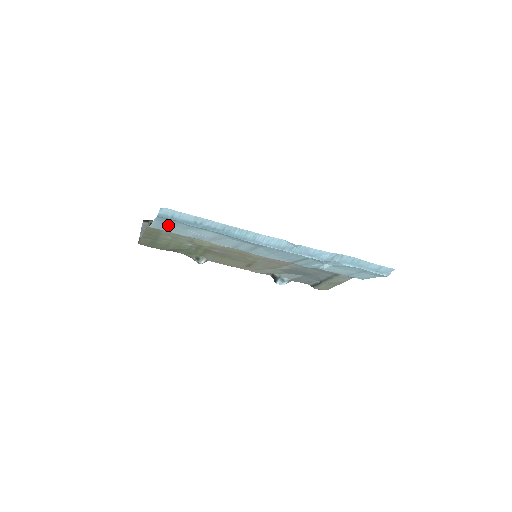
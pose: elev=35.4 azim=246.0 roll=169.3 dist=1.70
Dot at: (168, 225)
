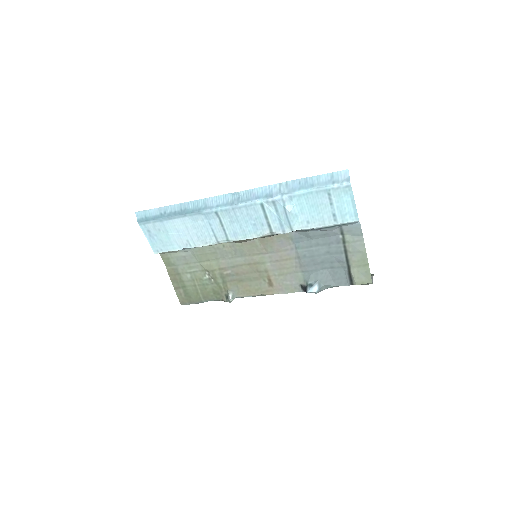
Dot at: (157, 237)
